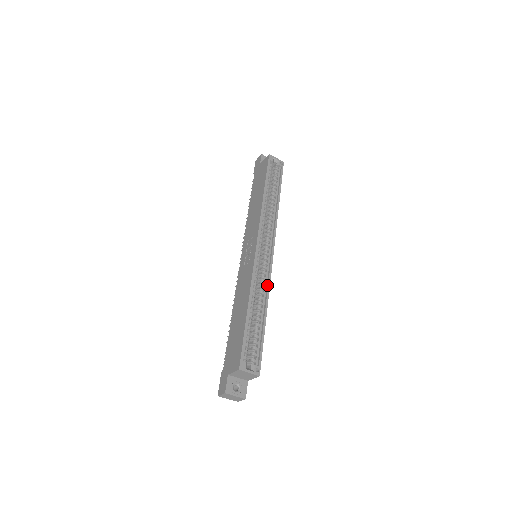
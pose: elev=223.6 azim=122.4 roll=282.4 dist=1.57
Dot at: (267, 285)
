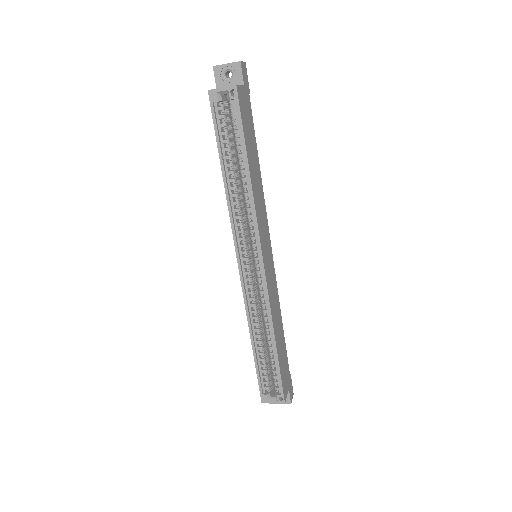
Dot at: (267, 308)
